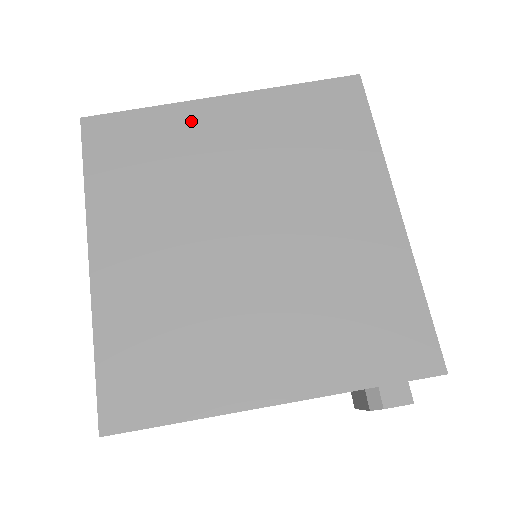
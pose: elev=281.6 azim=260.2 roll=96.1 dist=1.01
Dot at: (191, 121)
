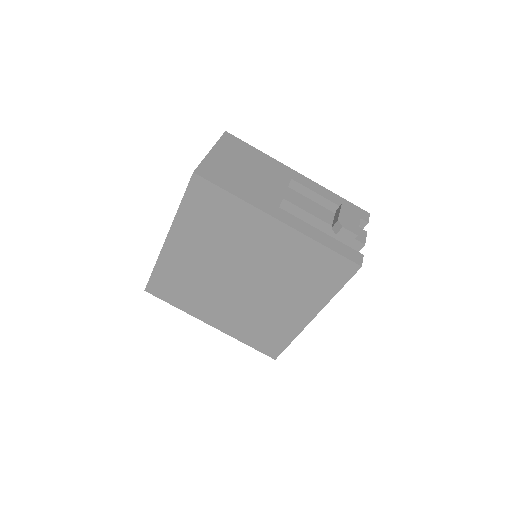
Dot at: (252, 220)
